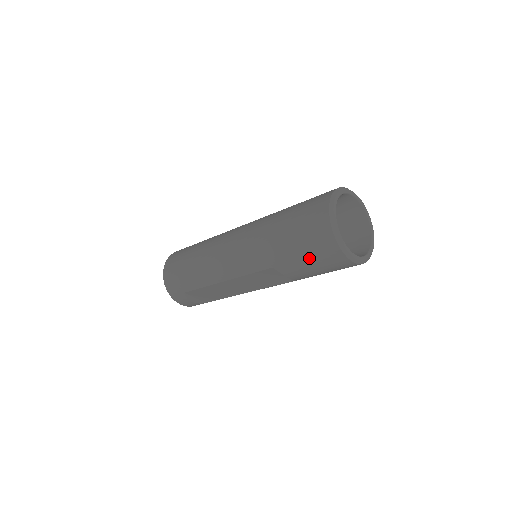
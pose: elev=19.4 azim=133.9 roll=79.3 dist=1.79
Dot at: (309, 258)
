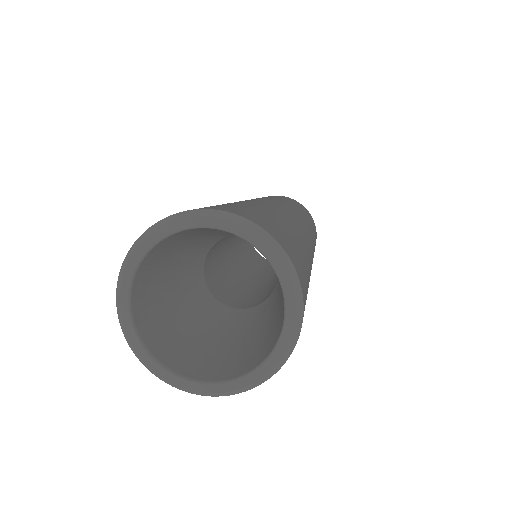
Dot at: occluded
